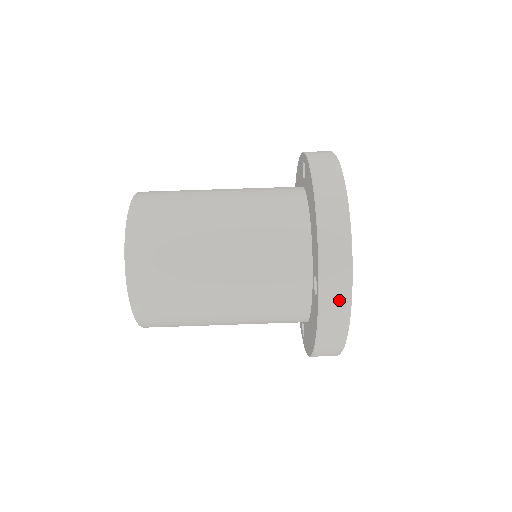
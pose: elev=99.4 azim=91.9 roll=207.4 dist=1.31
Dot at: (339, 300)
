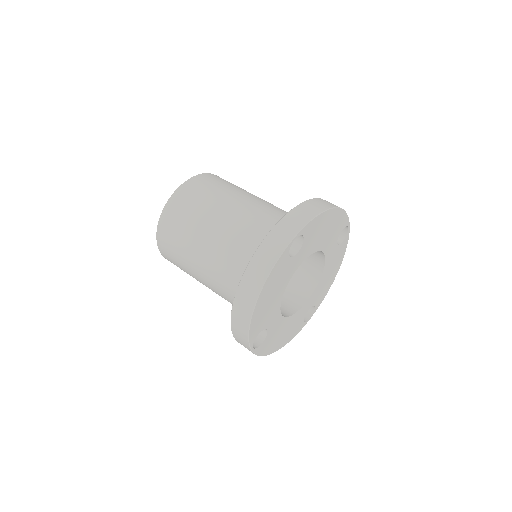
Dot at: (283, 237)
